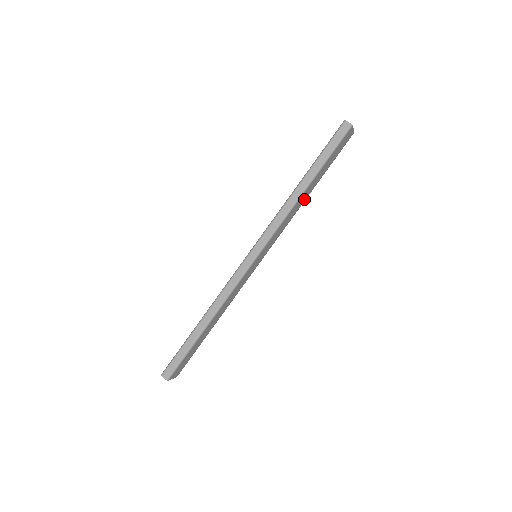
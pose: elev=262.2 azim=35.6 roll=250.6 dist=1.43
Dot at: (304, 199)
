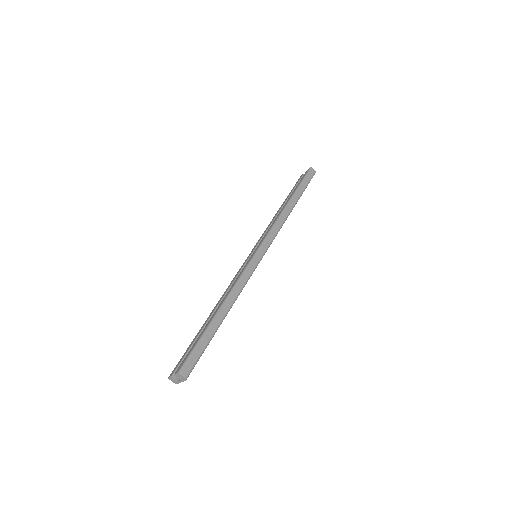
Dot at: occluded
